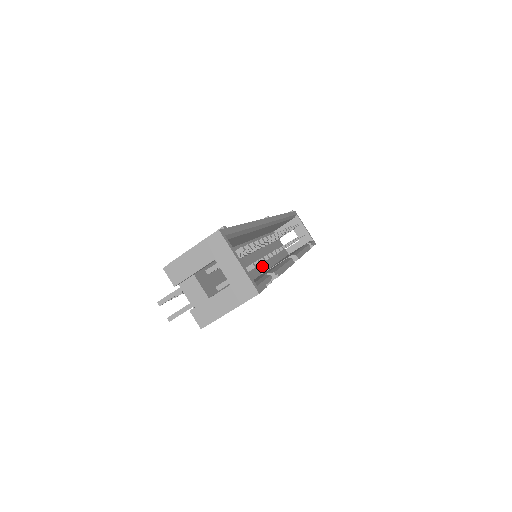
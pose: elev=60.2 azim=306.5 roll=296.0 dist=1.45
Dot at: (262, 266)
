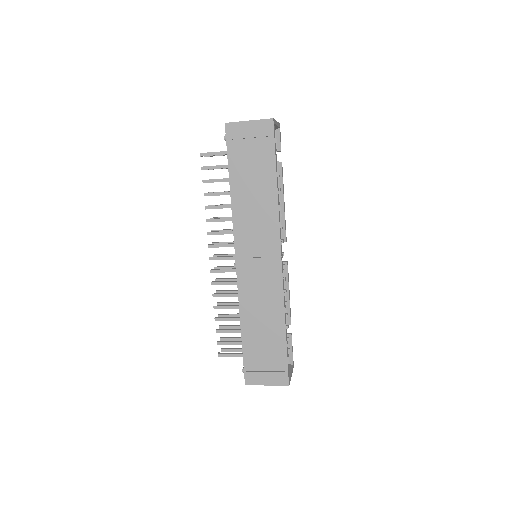
Dot at: occluded
